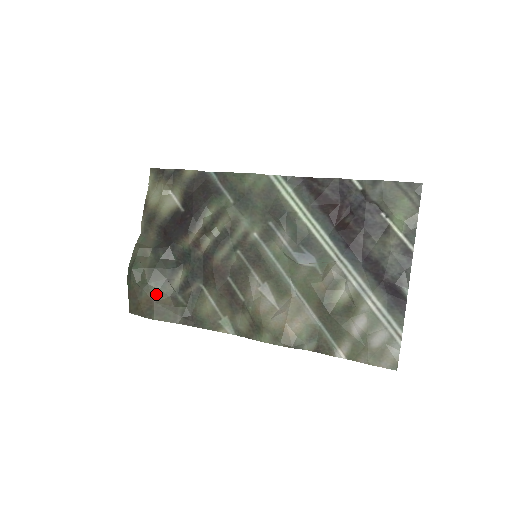
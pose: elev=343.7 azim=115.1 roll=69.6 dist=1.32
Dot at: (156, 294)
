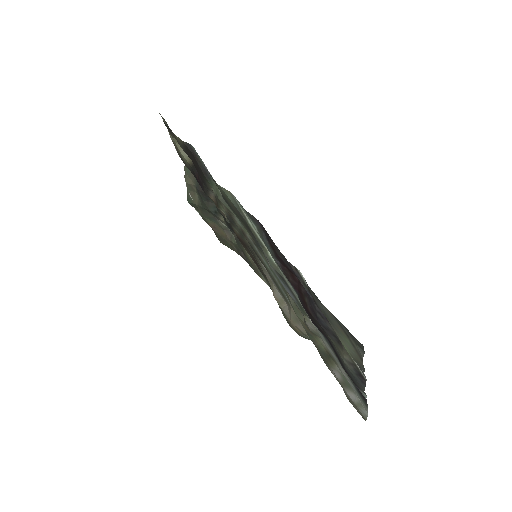
Dot at: (213, 225)
